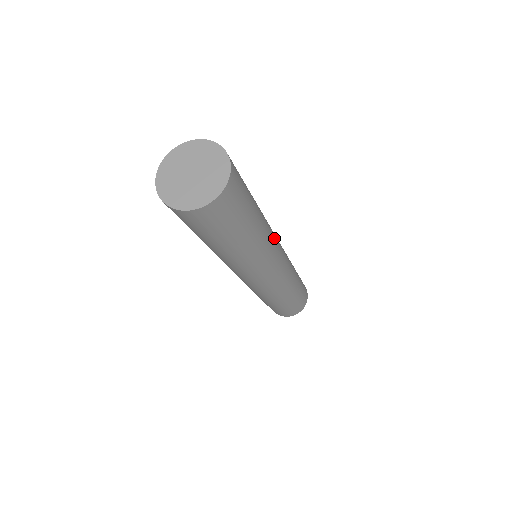
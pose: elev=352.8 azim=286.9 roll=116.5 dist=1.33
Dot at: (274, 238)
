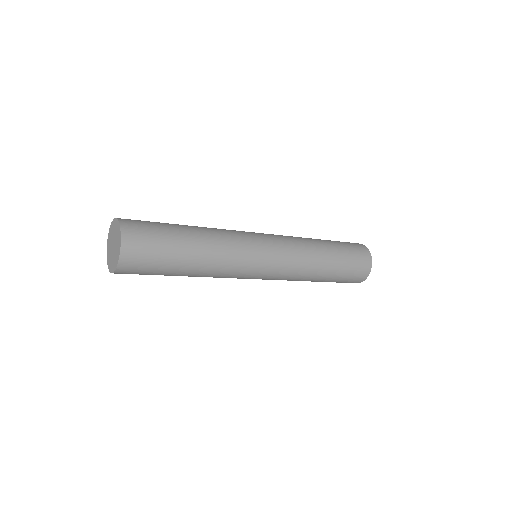
Dot at: (237, 235)
